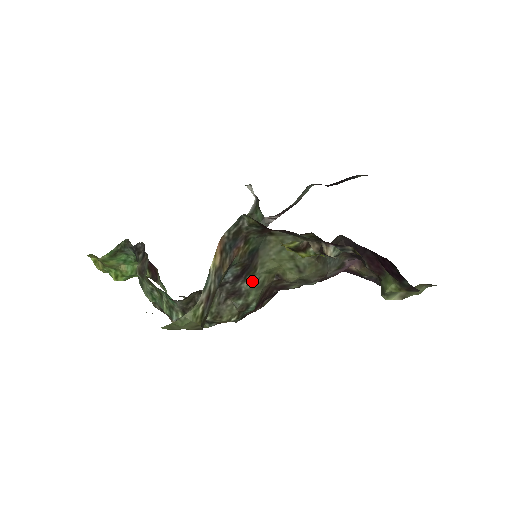
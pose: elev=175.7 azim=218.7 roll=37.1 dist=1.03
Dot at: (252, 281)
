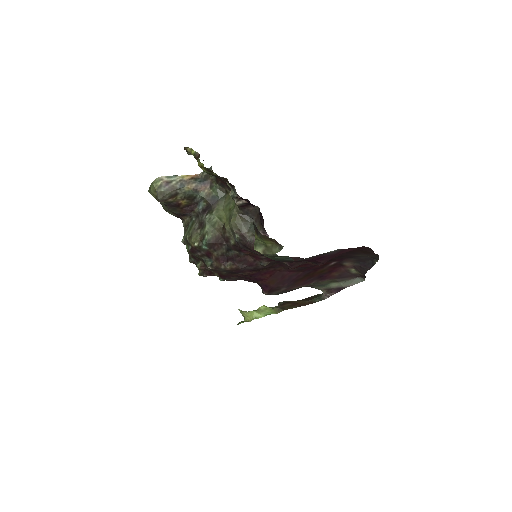
Dot at: (209, 218)
